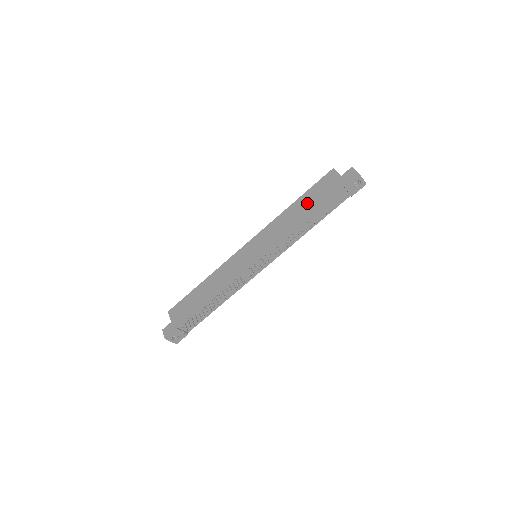
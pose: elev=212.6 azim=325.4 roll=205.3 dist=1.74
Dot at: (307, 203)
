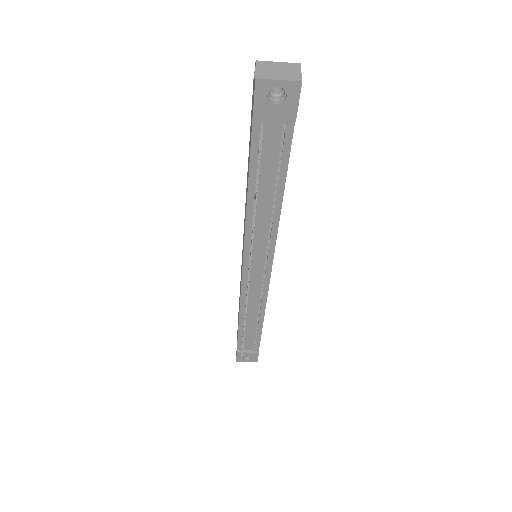
Dot at: occluded
